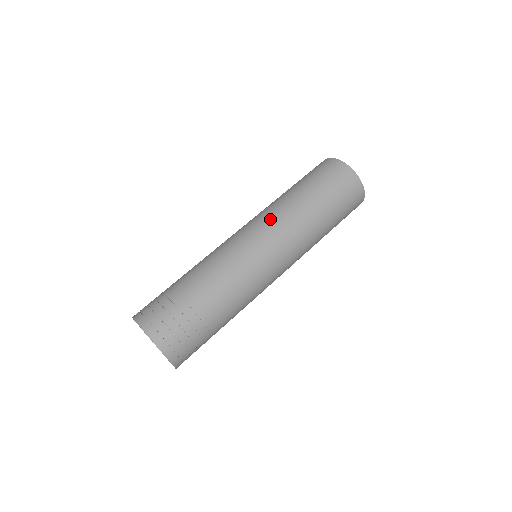
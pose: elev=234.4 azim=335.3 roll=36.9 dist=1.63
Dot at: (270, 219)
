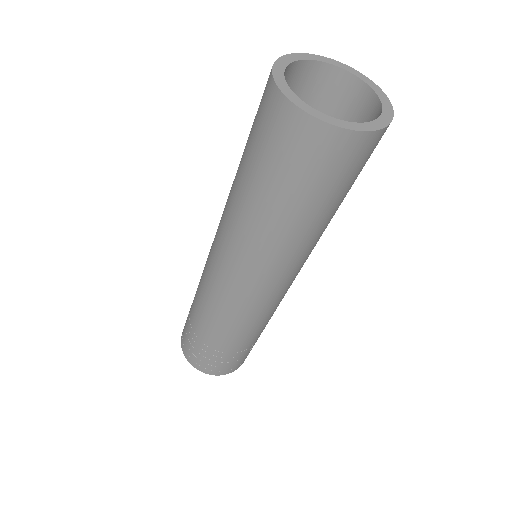
Dot at: (227, 242)
